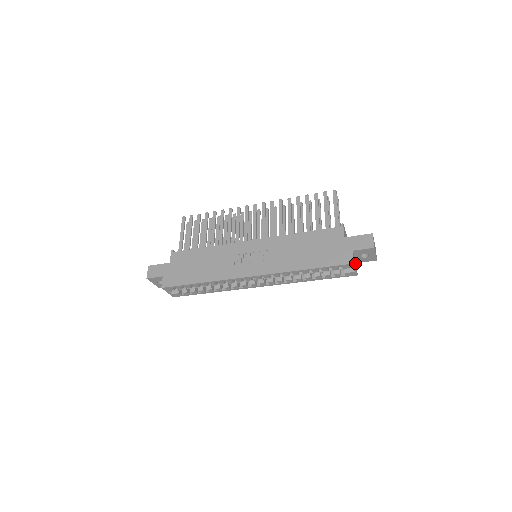
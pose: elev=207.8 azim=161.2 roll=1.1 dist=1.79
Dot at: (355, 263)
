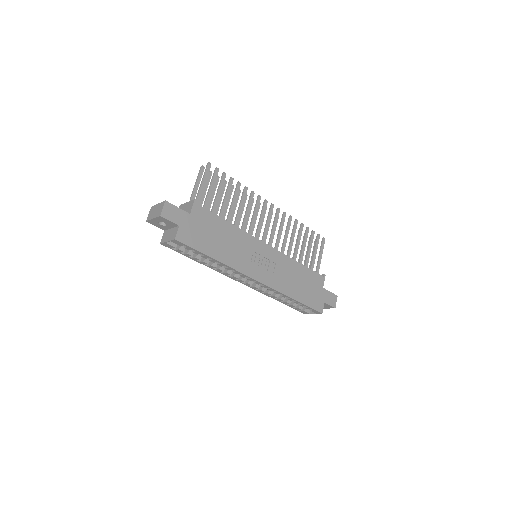
Dot at: occluded
